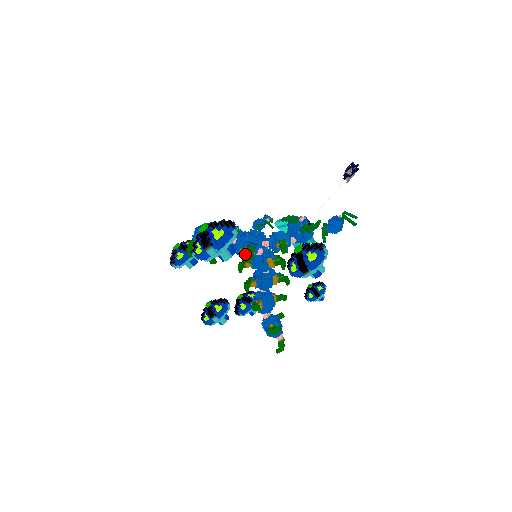
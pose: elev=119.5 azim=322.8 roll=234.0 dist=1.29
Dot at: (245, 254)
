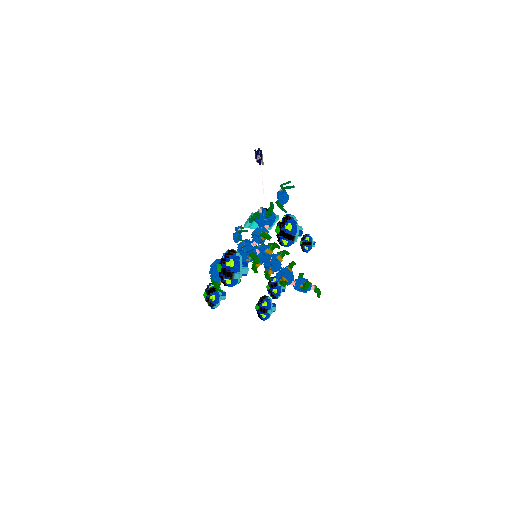
Dot at: (251, 261)
